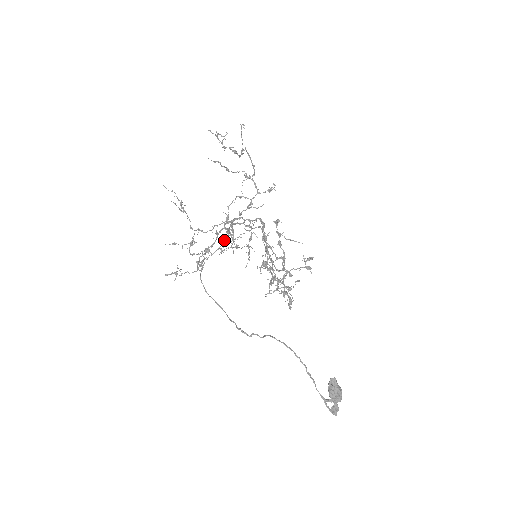
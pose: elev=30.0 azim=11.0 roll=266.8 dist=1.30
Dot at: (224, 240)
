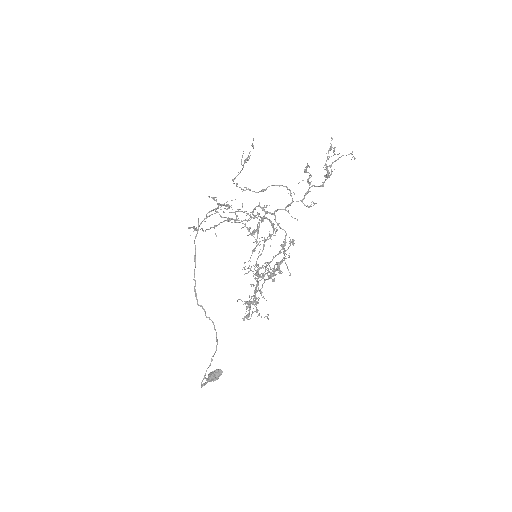
Dot at: (251, 234)
